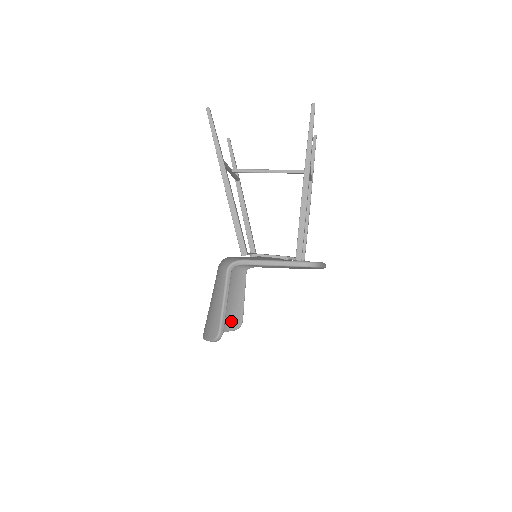
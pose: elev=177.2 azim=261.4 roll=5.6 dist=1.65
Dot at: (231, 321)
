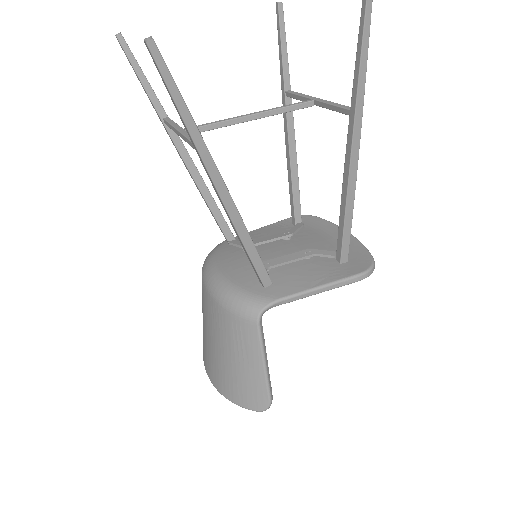
Dot at: occluded
